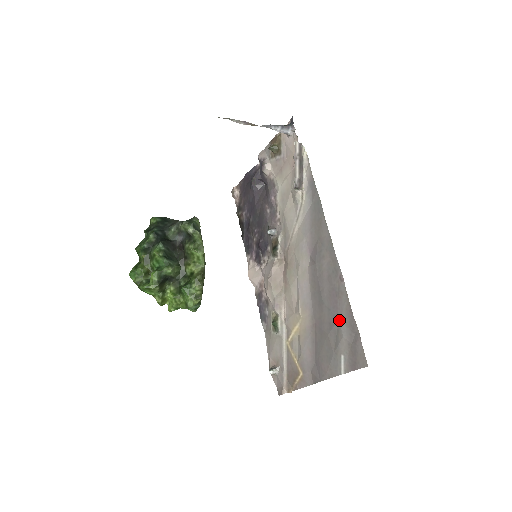
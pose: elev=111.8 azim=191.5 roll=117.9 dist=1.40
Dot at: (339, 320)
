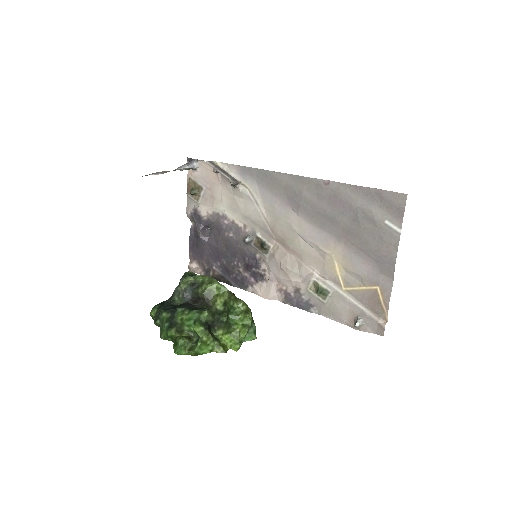
Dot at: (356, 206)
